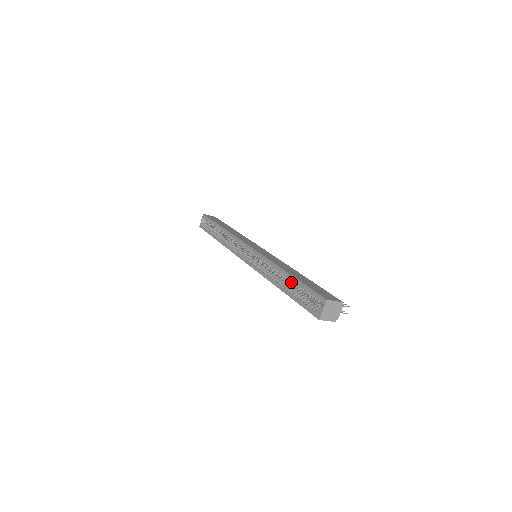
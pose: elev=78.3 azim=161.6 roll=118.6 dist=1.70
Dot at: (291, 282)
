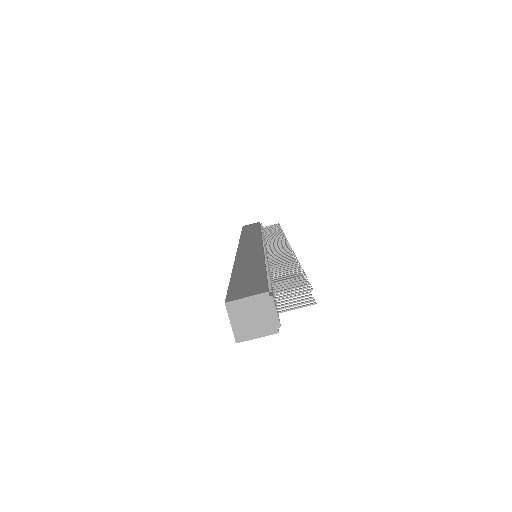
Dot at: occluded
